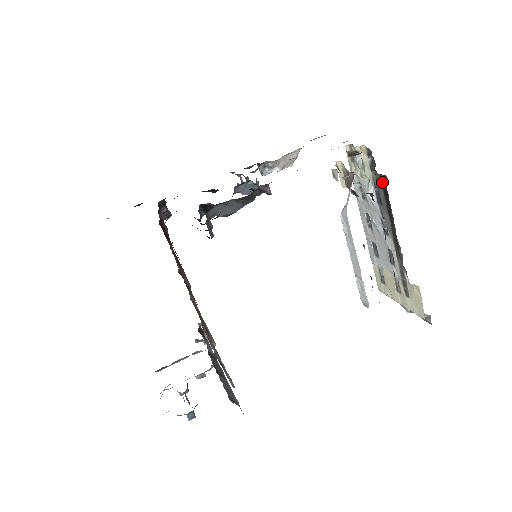
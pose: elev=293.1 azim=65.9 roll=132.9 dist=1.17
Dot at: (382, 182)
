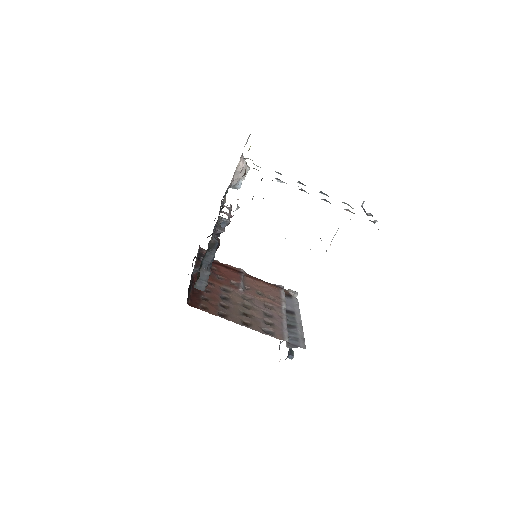
Dot at: occluded
